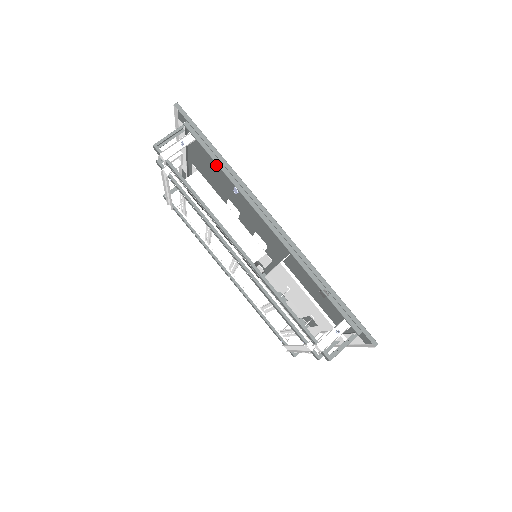
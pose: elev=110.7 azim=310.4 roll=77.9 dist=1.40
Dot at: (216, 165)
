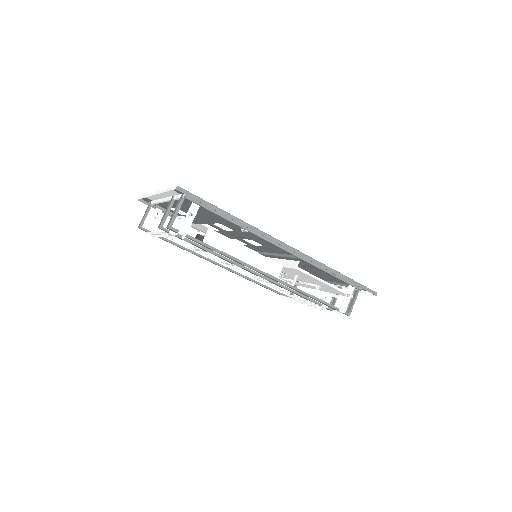
Dot at: occluded
